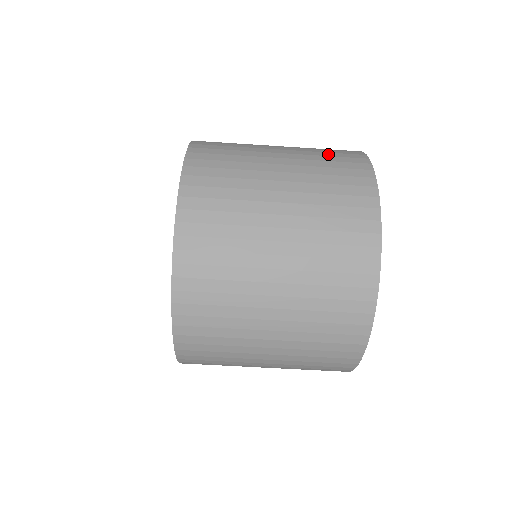
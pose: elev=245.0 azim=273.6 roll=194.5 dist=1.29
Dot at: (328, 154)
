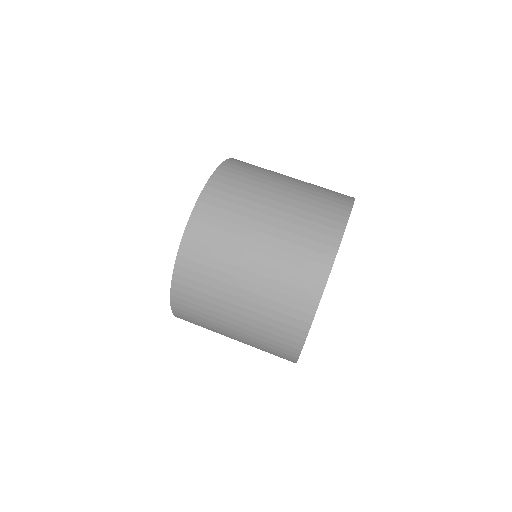
Dot at: occluded
